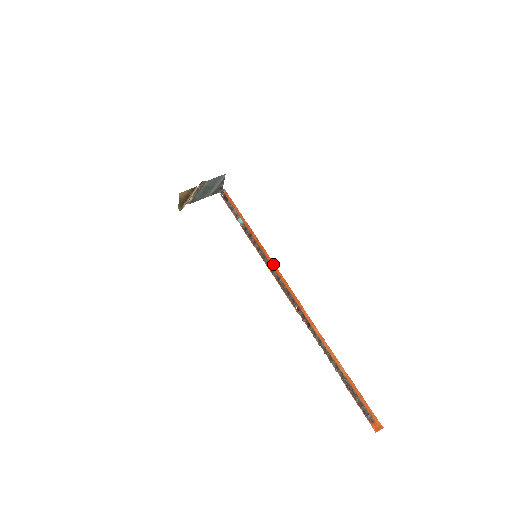
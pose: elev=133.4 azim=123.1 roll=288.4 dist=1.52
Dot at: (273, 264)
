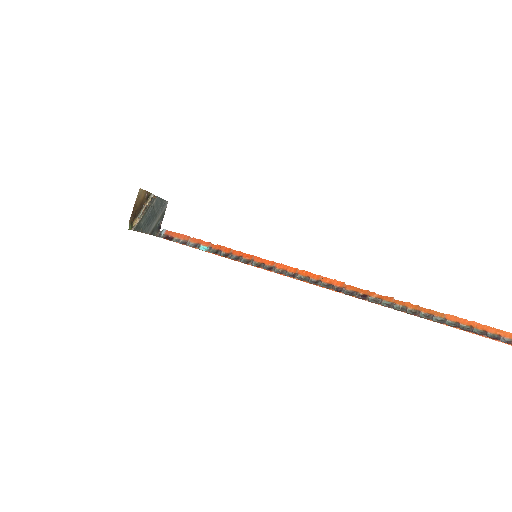
Dot at: (277, 264)
